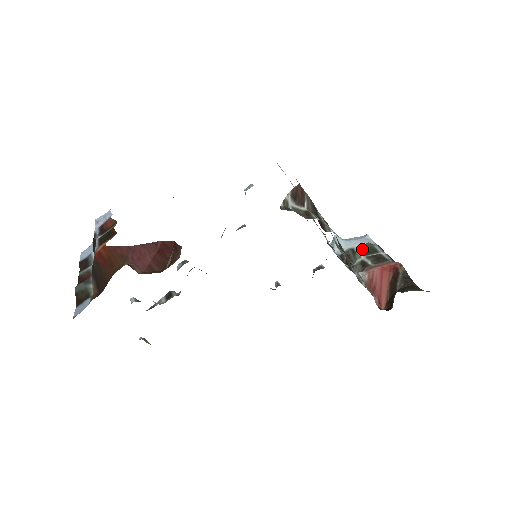
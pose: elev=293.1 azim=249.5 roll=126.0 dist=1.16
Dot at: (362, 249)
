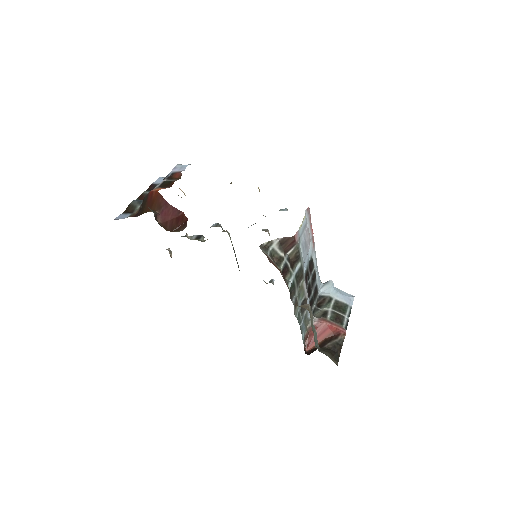
Dot at: occluded
